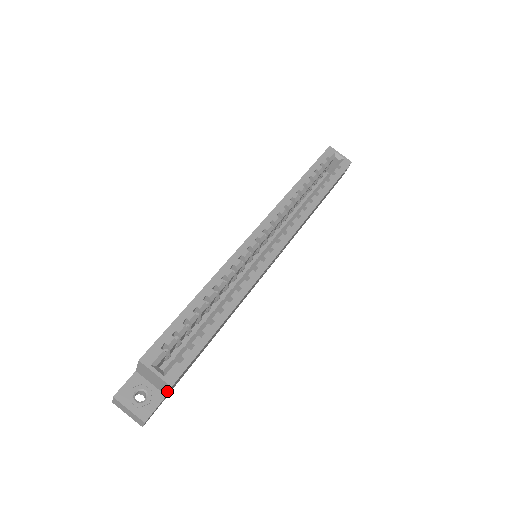
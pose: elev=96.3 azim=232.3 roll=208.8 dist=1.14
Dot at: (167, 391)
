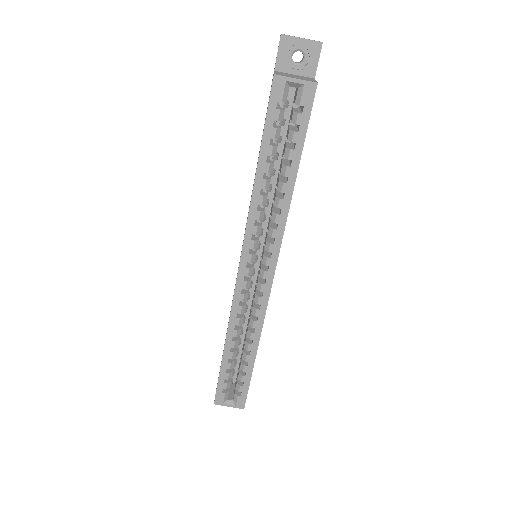
Dot at: occluded
